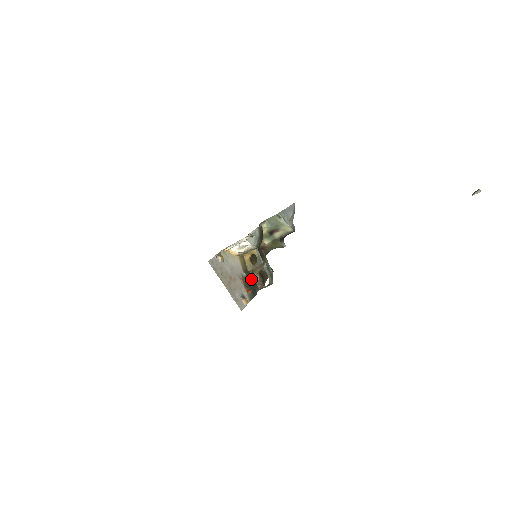
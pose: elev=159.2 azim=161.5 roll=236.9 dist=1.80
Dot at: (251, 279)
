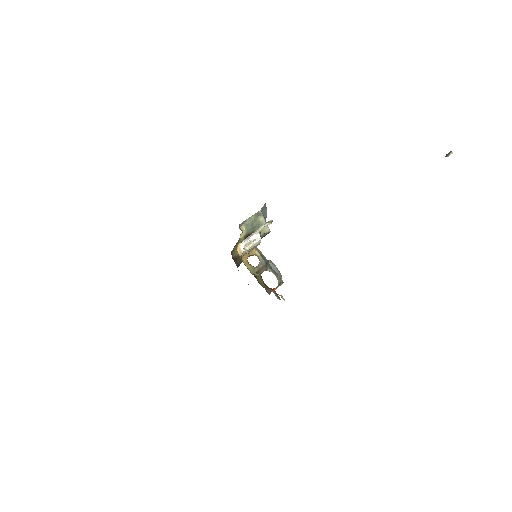
Dot at: occluded
